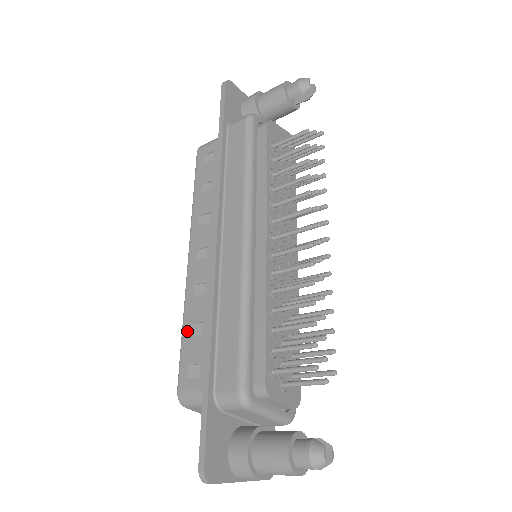
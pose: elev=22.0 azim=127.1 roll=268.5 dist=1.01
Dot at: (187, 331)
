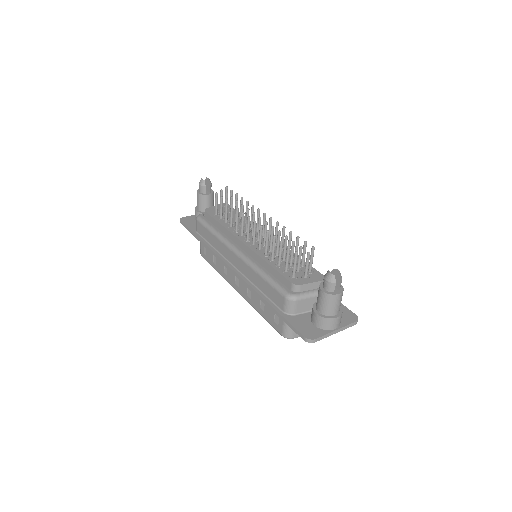
Dot at: (262, 312)
